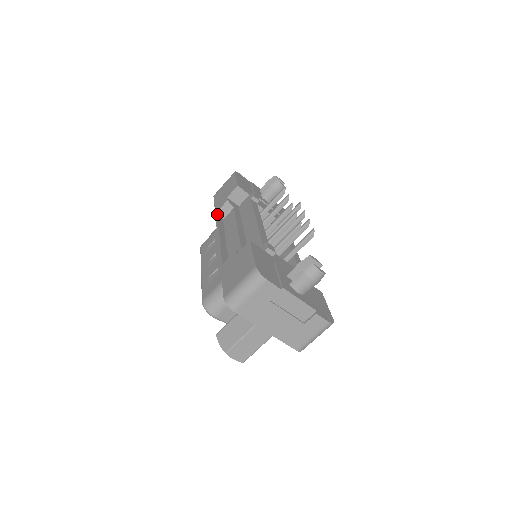
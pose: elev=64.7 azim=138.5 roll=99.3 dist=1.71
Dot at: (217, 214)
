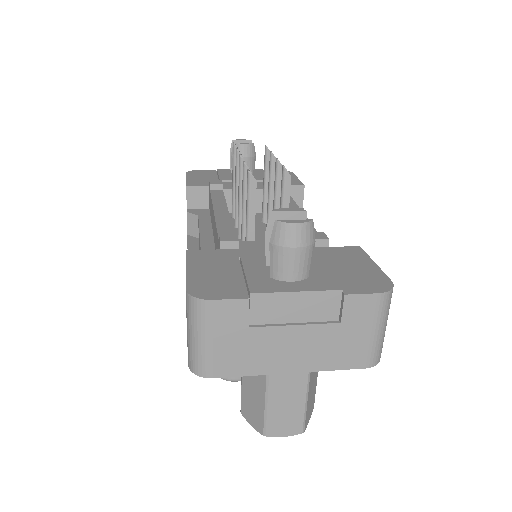
Dot at: (187, 237)
